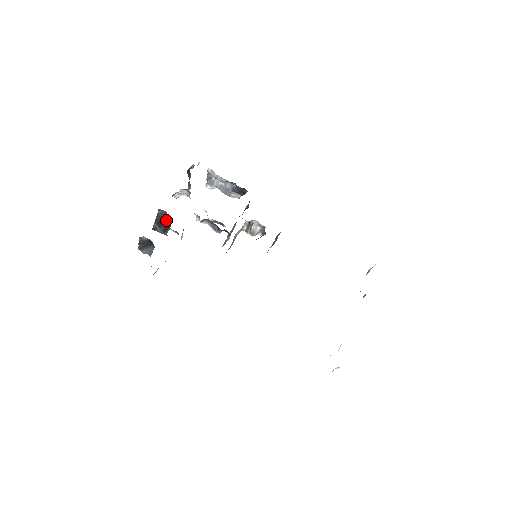
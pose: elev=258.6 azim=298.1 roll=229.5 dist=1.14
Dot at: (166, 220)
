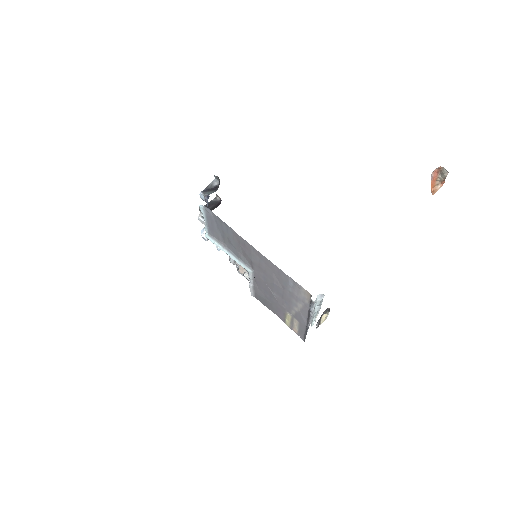
Dot at: (215, 204)
